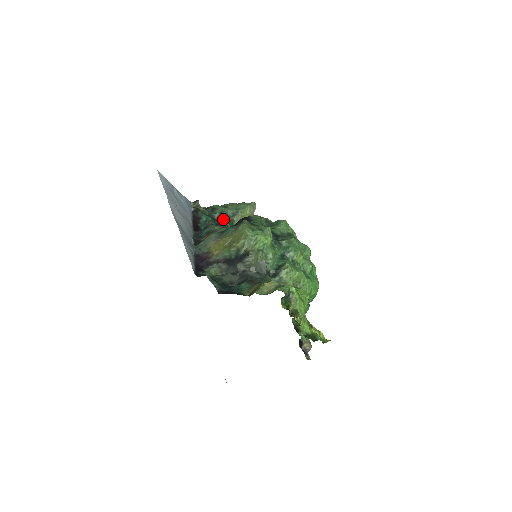
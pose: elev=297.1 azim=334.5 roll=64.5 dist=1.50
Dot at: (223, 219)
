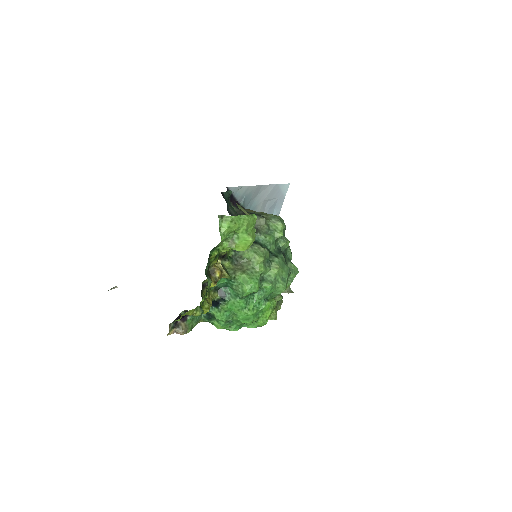
Dot at: occluded
